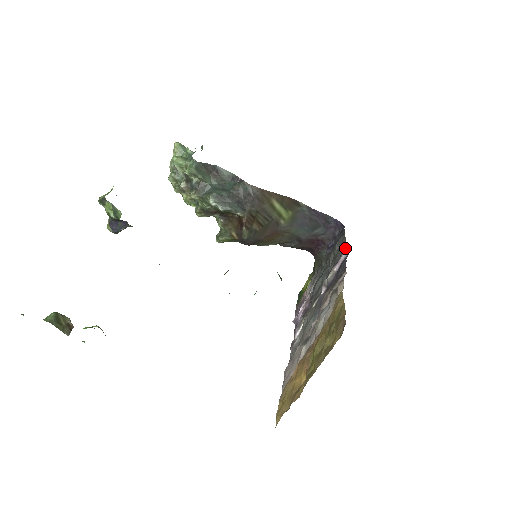
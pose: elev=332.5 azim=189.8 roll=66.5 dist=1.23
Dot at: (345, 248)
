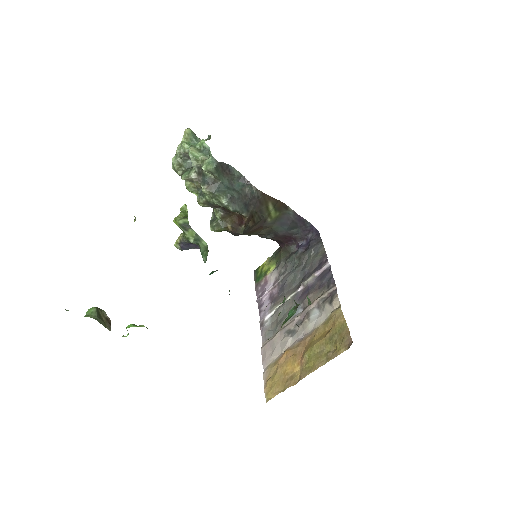
Dot at: (326, 258)
